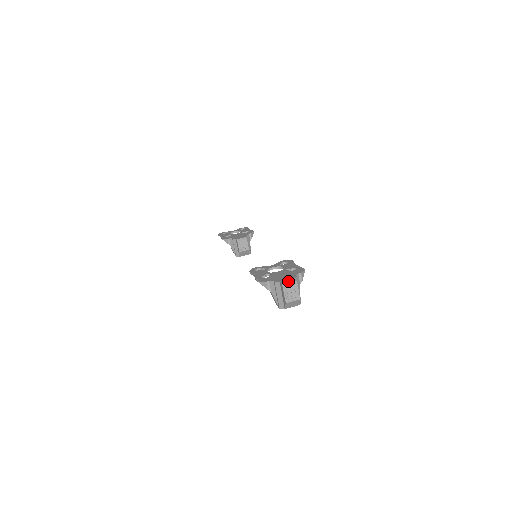
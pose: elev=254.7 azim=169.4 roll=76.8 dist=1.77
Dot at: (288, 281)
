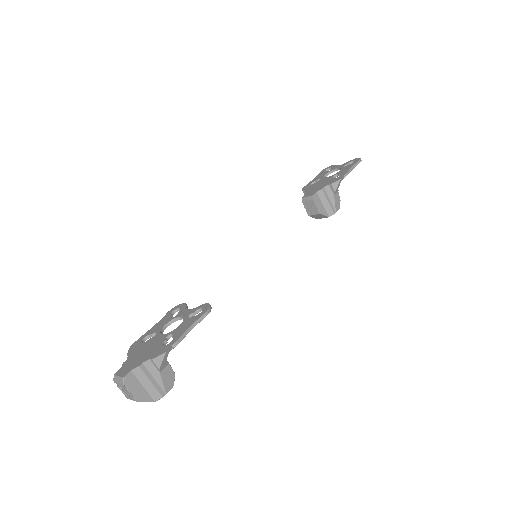
Dot at: (121, 373)
